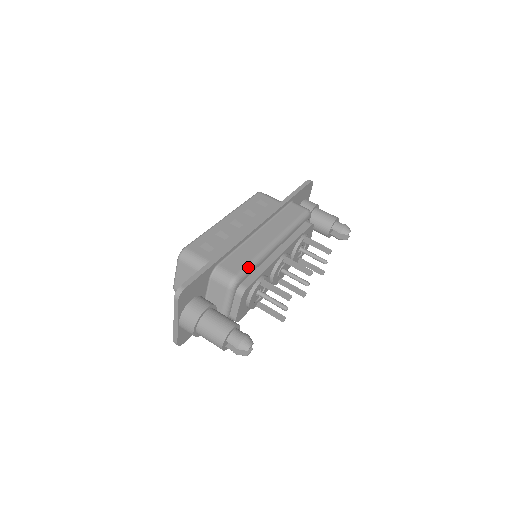
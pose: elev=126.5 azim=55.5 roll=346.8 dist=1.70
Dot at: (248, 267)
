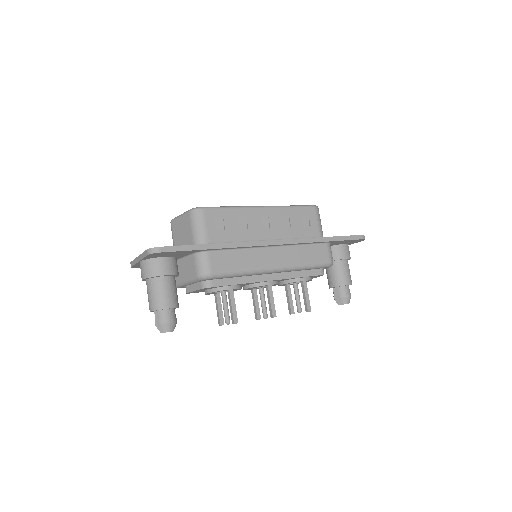
Dot at: (229, 274)
